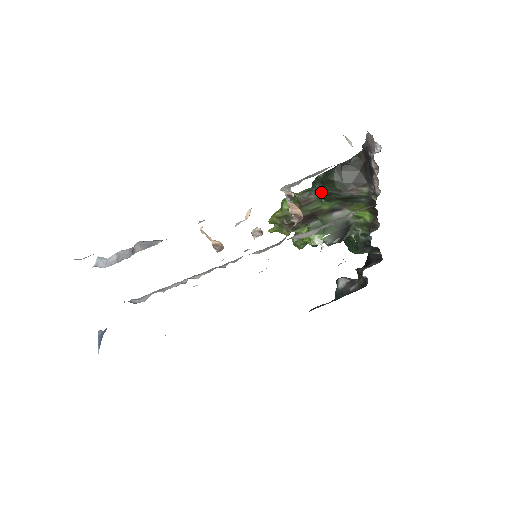
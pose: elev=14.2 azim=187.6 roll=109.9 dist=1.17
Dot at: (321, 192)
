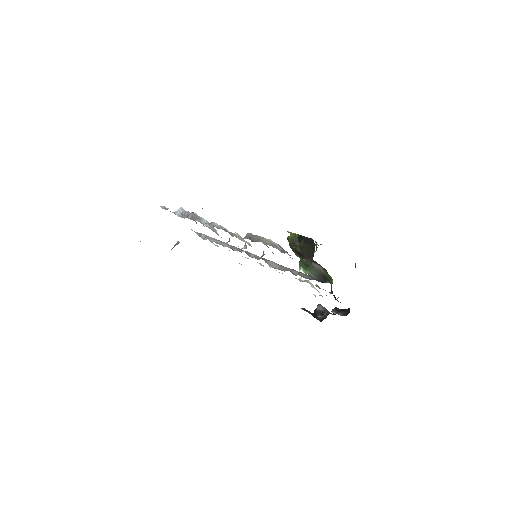
Dot at: occluded
